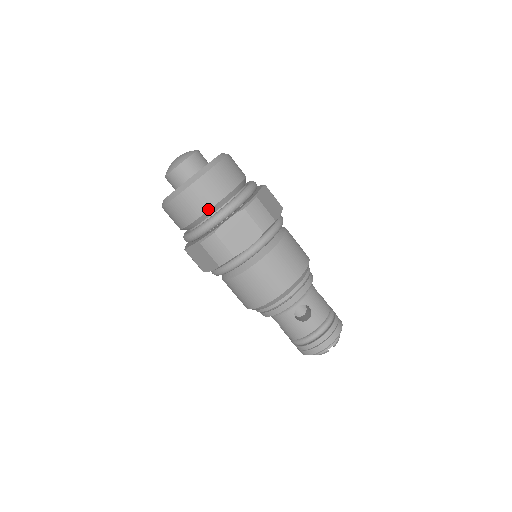
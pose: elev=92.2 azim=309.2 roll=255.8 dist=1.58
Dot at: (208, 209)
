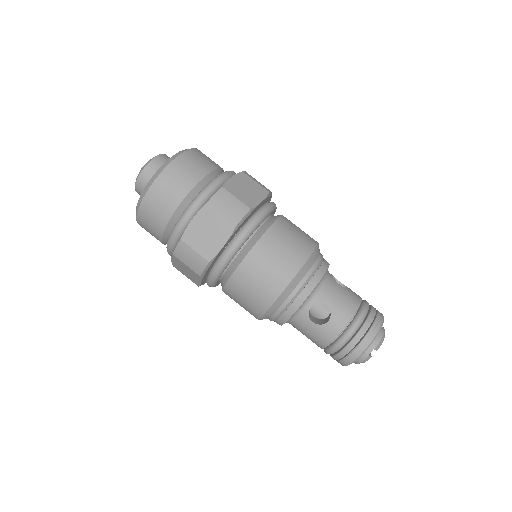
Dot at: (171, 214)
